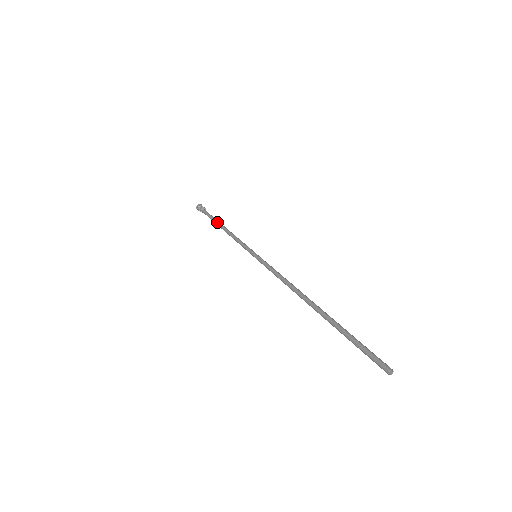
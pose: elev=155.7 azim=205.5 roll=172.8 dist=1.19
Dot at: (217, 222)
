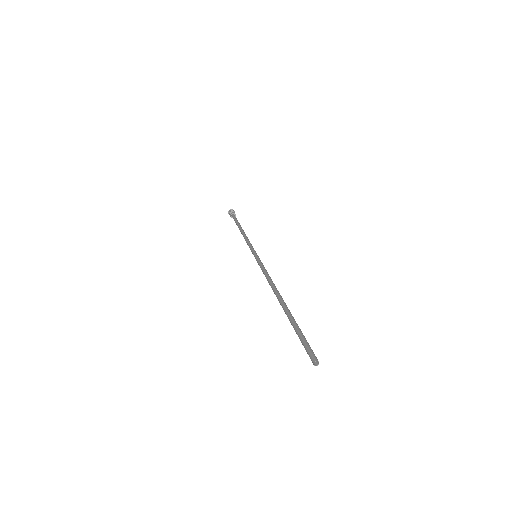
Dot at: (240, 225)
